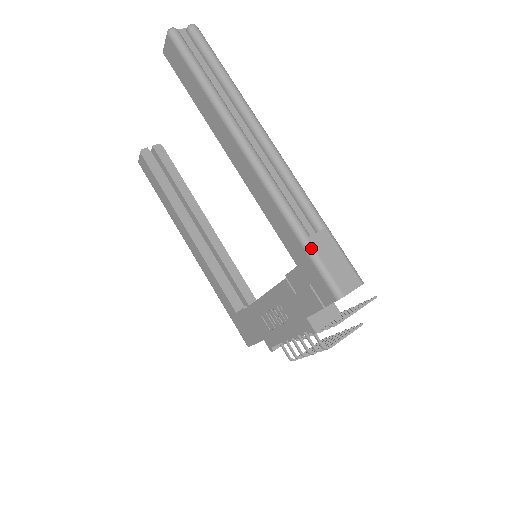
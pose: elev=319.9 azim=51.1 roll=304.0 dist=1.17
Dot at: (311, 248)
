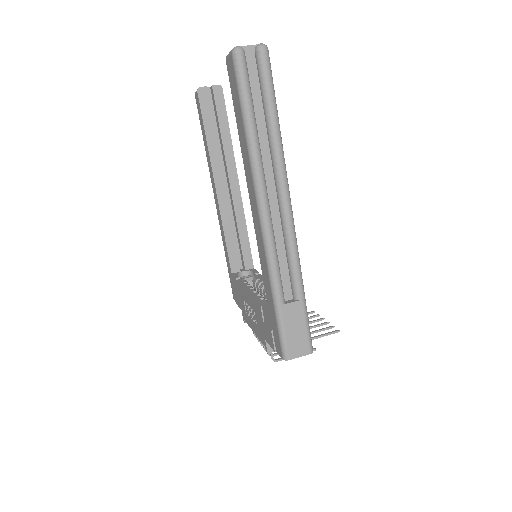
Dot at: (280, 315)
